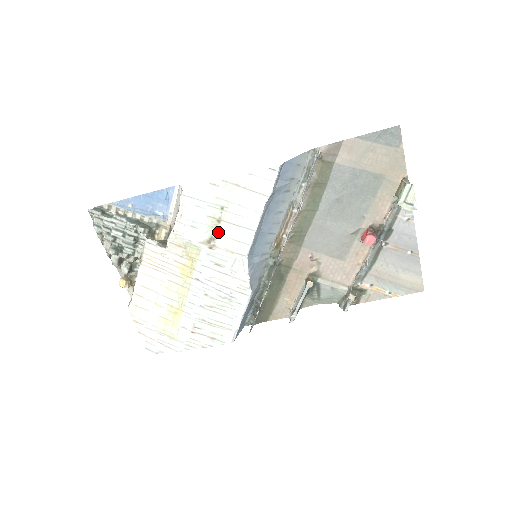
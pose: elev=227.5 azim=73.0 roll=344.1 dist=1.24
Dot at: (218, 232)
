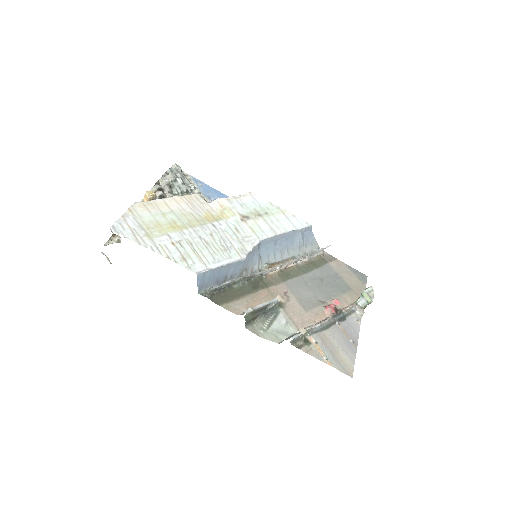
Dot at: (254, 218)
